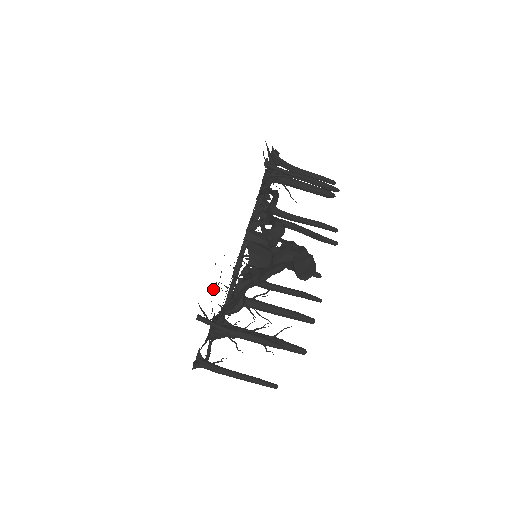
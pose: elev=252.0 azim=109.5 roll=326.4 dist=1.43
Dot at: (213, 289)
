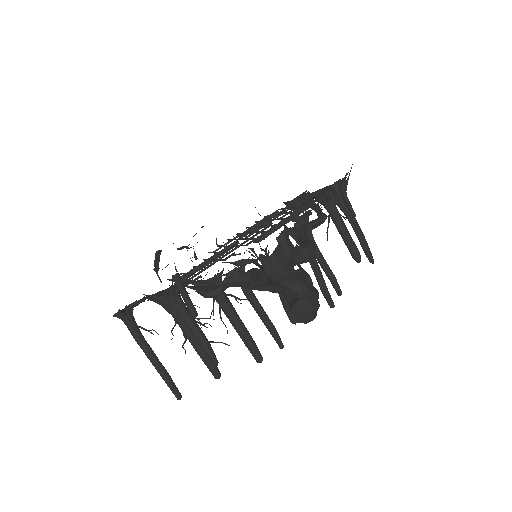
Dot at: (181, 248)
